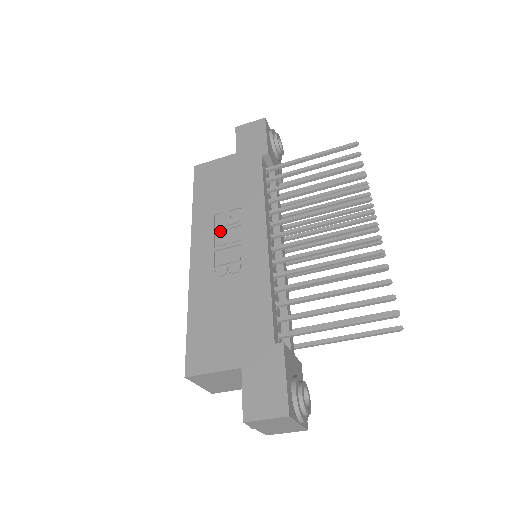
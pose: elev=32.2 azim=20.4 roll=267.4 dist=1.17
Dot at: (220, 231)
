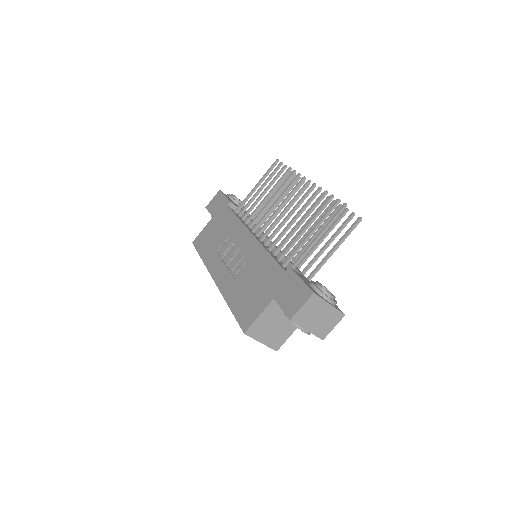
Dot at: (224, 255)
